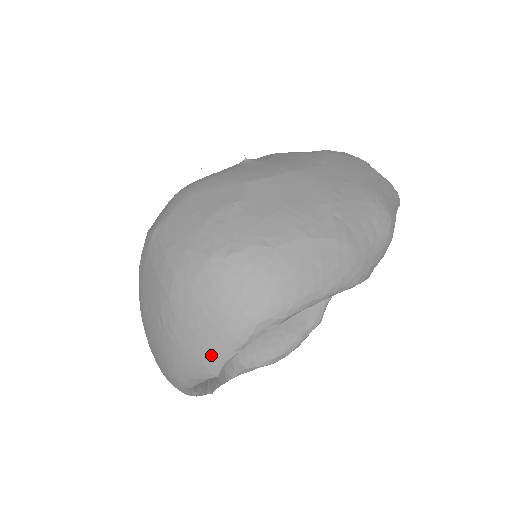
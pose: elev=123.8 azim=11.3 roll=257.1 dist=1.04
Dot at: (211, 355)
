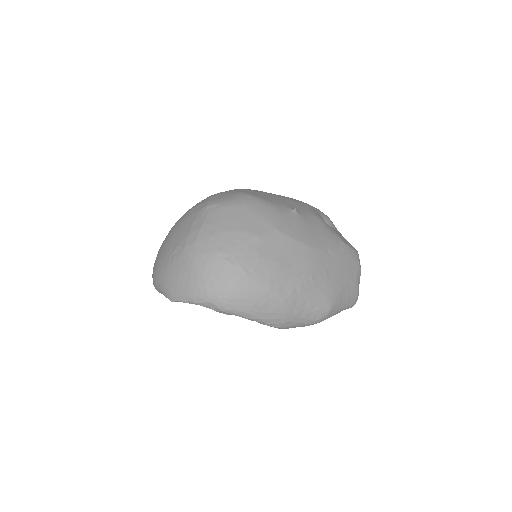
Dot at: (177, 292)
